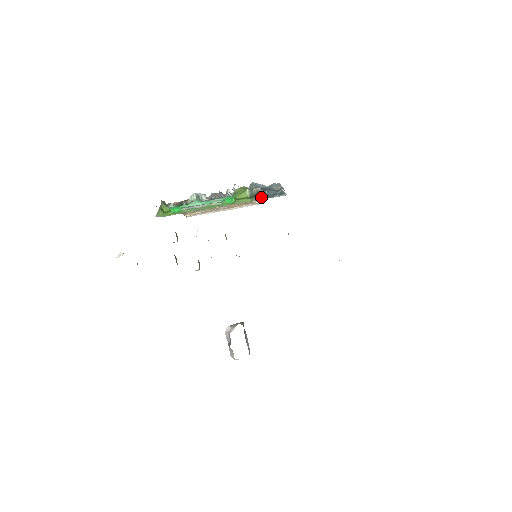
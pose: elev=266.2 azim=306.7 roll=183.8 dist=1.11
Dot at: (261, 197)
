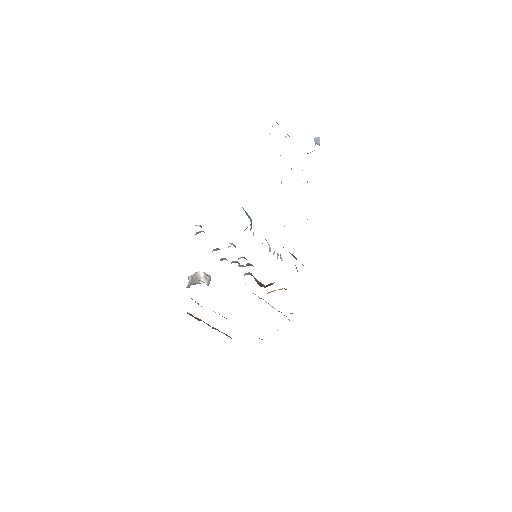
Dot at: (293, 256)
